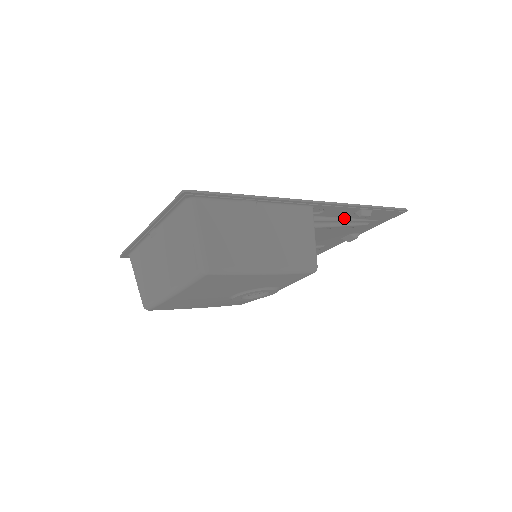
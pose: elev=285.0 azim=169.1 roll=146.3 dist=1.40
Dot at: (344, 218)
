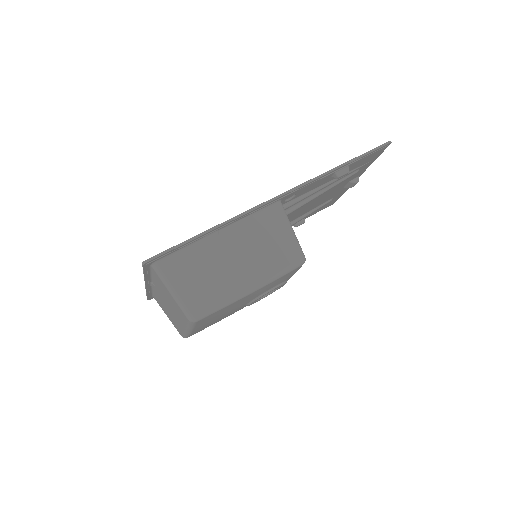
Dot at: (325, 184)
